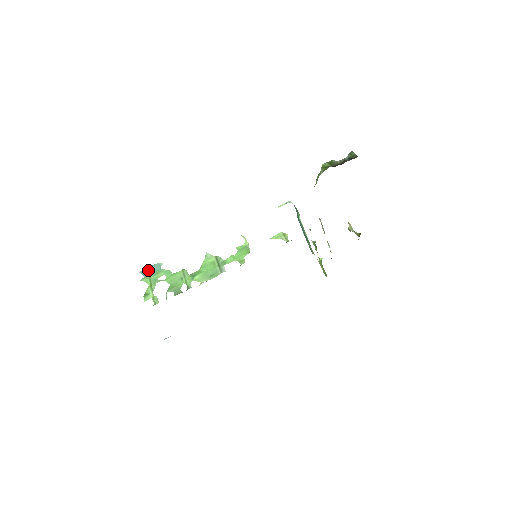
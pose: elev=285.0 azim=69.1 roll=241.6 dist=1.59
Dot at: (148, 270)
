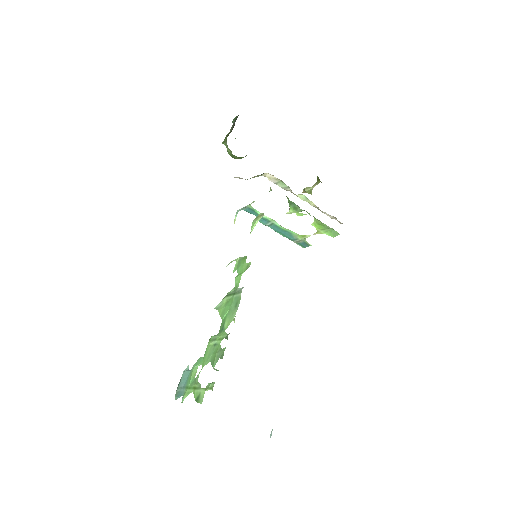
Dot at: (180, 387)
